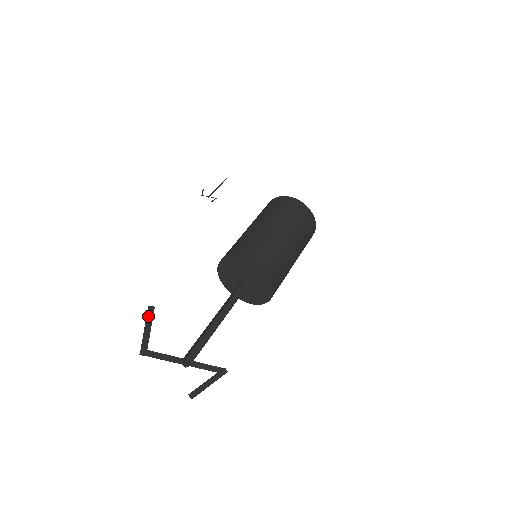
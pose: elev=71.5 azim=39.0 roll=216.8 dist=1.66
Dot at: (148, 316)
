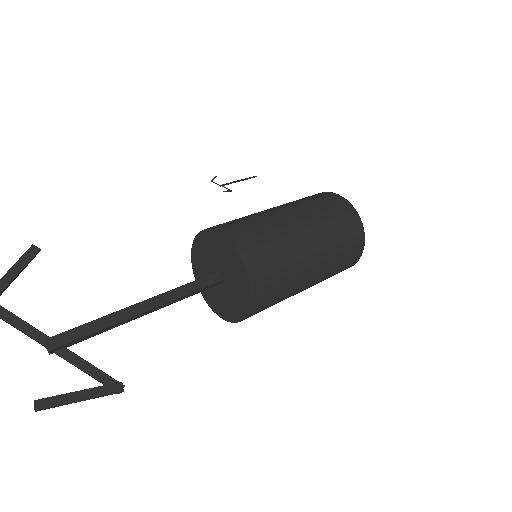
Dot at: (22, 257)
